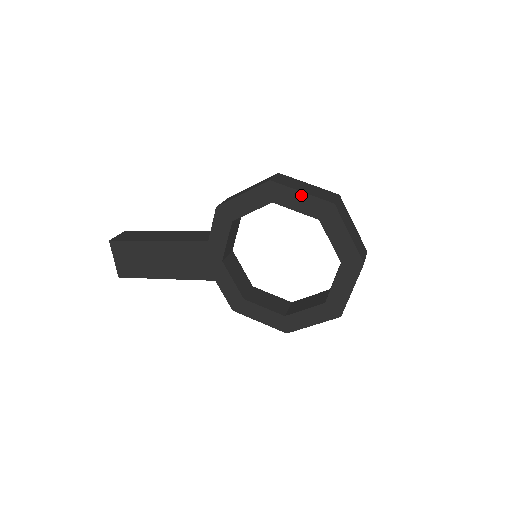
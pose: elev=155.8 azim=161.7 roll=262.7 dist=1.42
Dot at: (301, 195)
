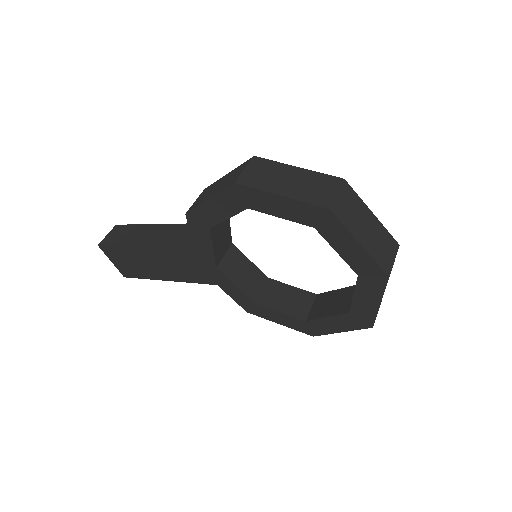
Dot at: (281, 199)
